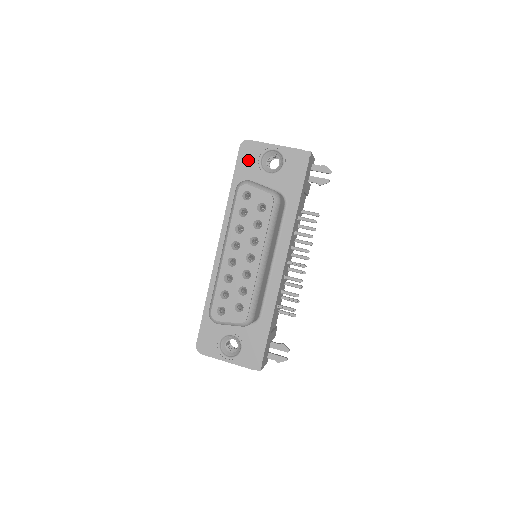
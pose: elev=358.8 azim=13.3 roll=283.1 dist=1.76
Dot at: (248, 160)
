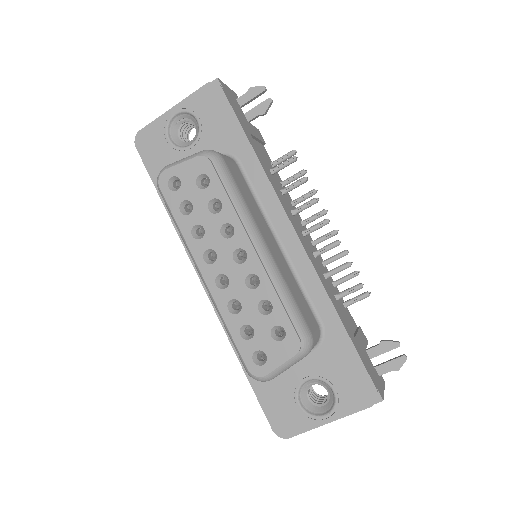
Dot at: (156, 153)
